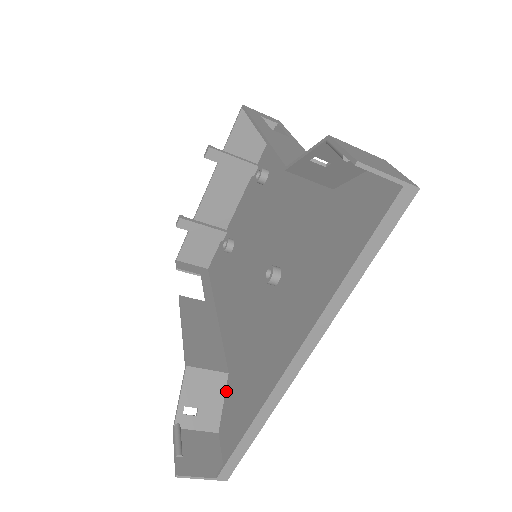
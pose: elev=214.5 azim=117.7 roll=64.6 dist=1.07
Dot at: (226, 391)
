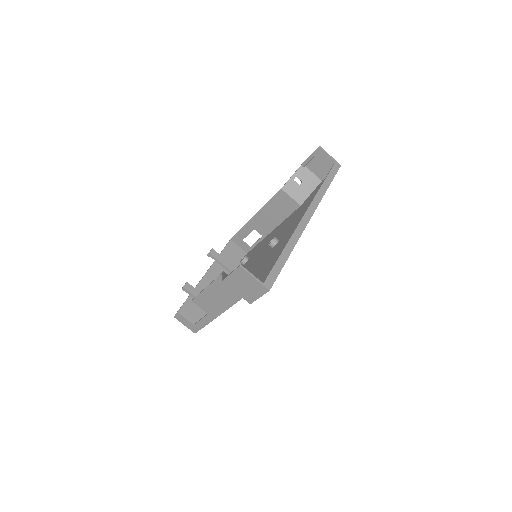
Dot at: occluded
